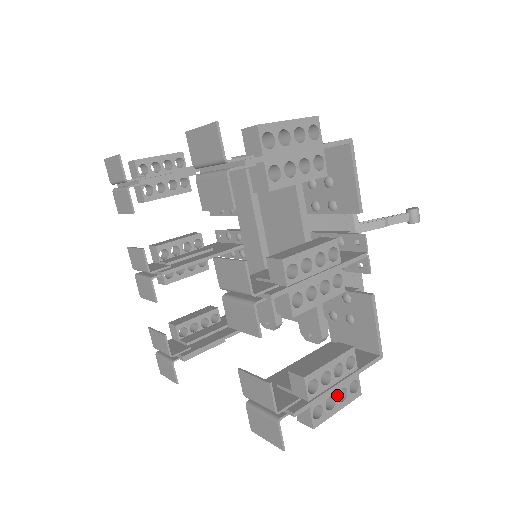
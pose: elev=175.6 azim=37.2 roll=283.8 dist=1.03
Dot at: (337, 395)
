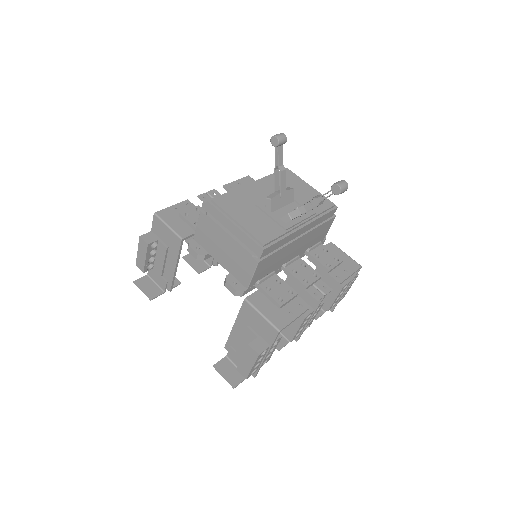
Dot at: occluded
